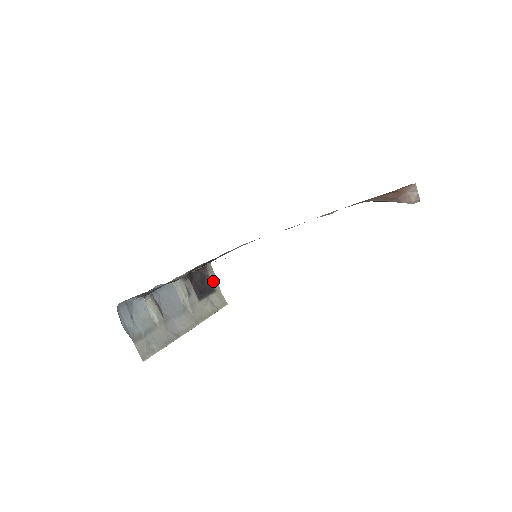
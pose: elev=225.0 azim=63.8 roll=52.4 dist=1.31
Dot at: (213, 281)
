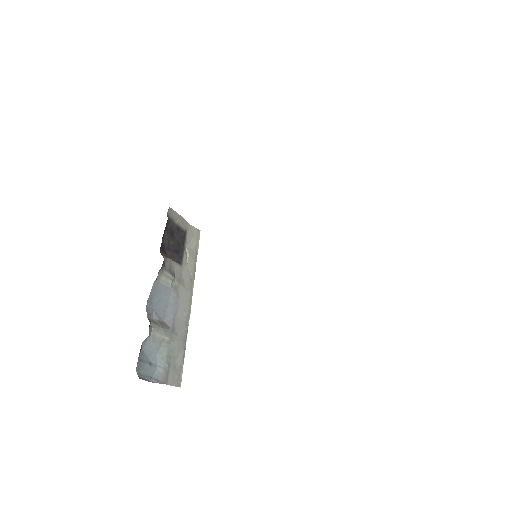
Dot at: (180, 223)
